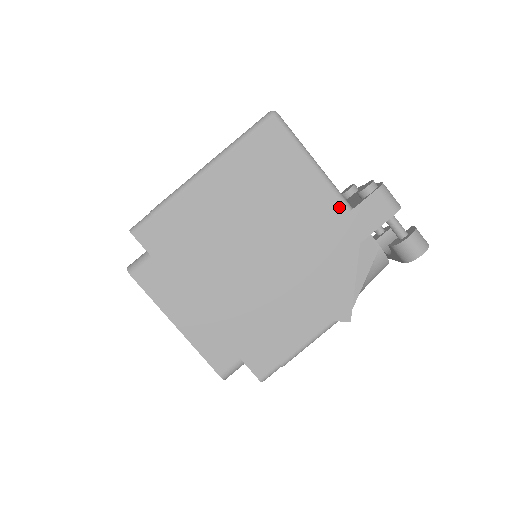
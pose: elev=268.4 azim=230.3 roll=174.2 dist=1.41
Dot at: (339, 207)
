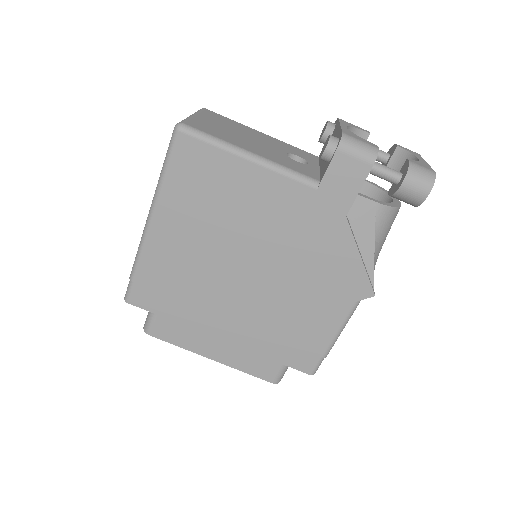
Dot at: (303, 190)
